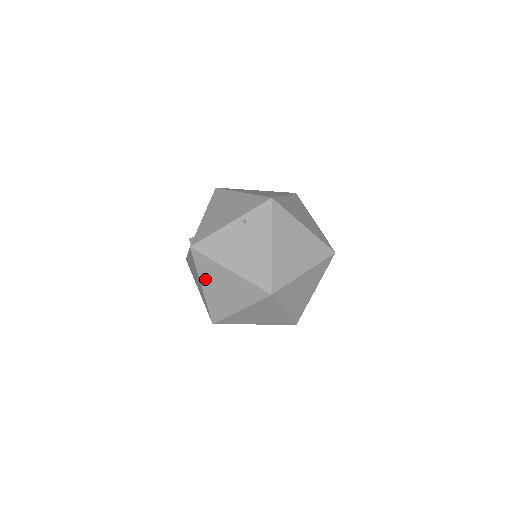
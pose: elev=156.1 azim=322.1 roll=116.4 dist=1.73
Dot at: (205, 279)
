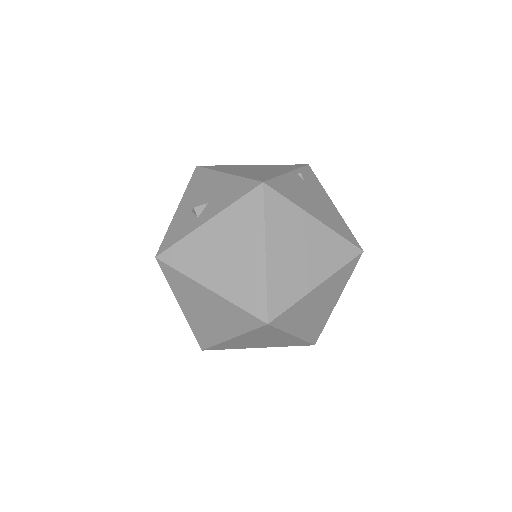
Dot at: (275, 237)
